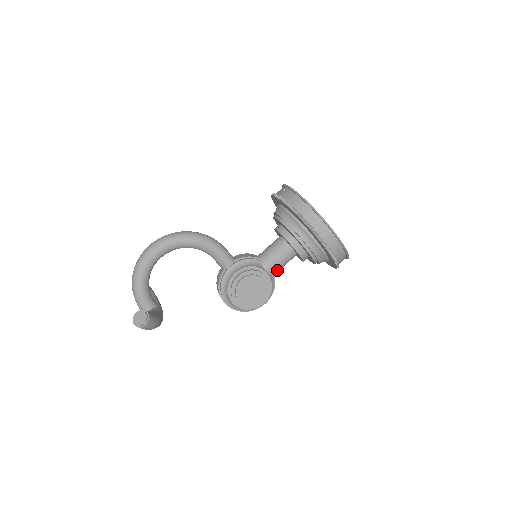
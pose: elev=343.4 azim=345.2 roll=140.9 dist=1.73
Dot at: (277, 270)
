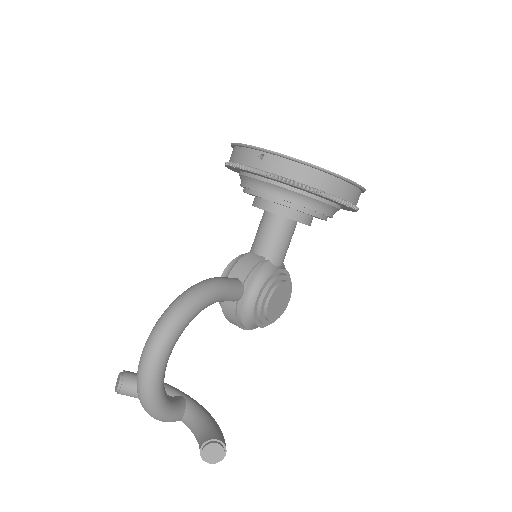
Dot at: occluded
